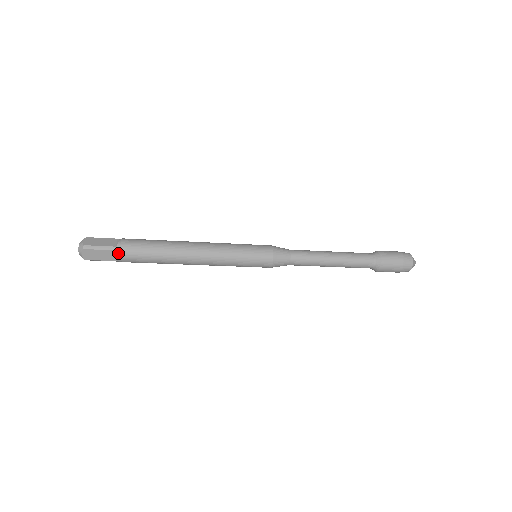
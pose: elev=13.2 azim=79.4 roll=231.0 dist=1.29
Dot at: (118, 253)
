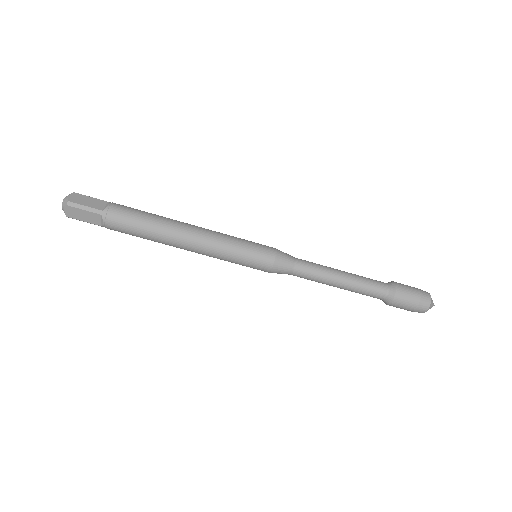
Dot at: (104, 218)
